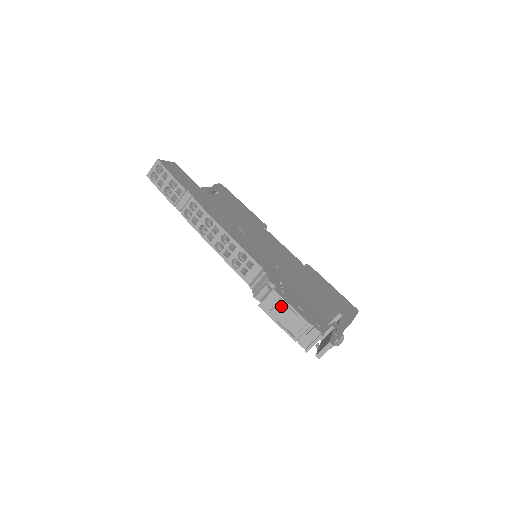
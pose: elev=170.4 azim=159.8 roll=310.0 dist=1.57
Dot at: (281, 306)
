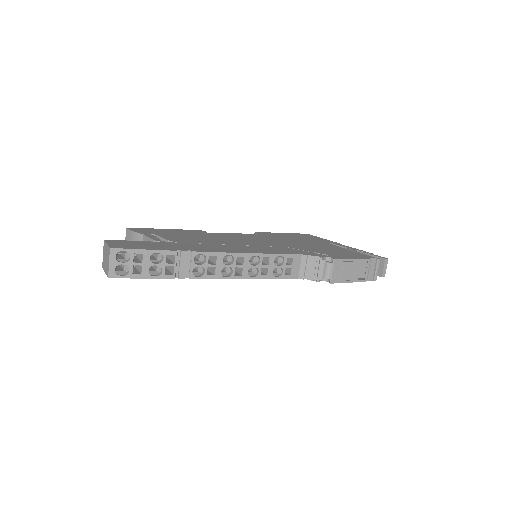
Dot at: (346, 266)
